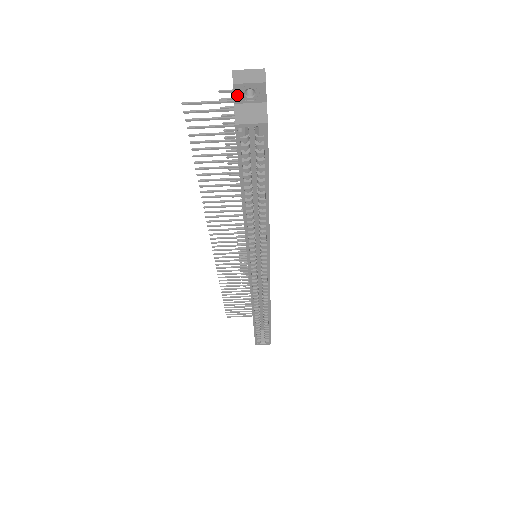
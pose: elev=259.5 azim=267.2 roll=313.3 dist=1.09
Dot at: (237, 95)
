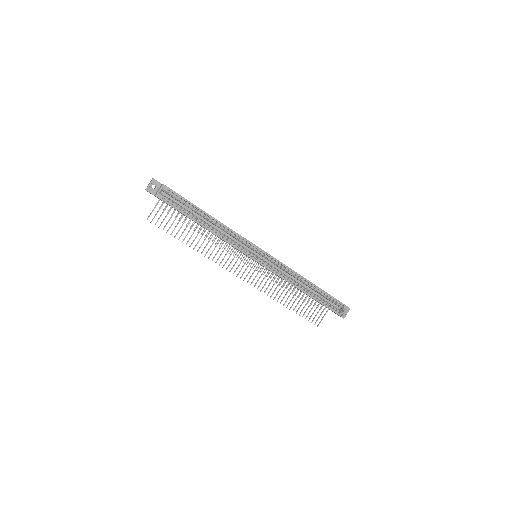
Dot at: (151, 192)
